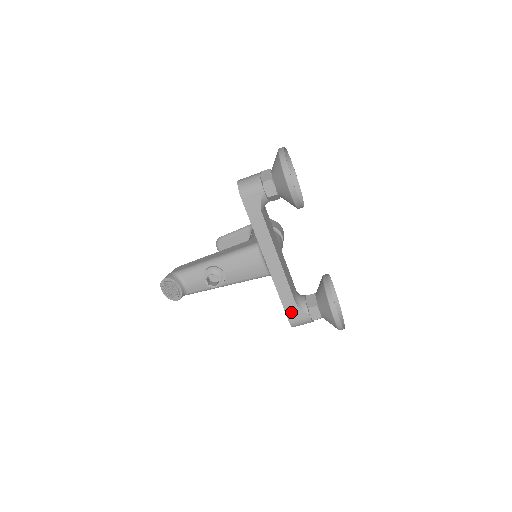
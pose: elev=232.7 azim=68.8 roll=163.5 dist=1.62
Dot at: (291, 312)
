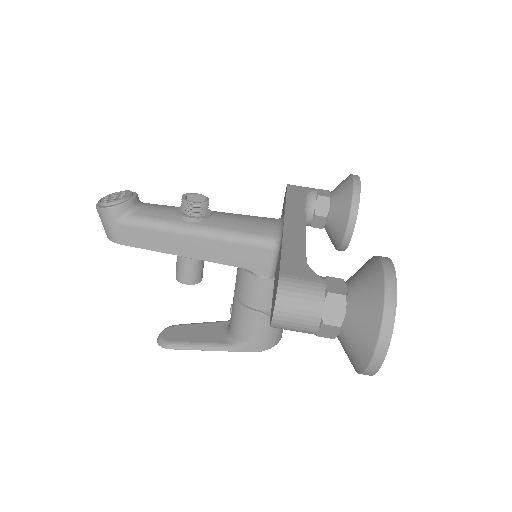
Dot at: (291, 267)
